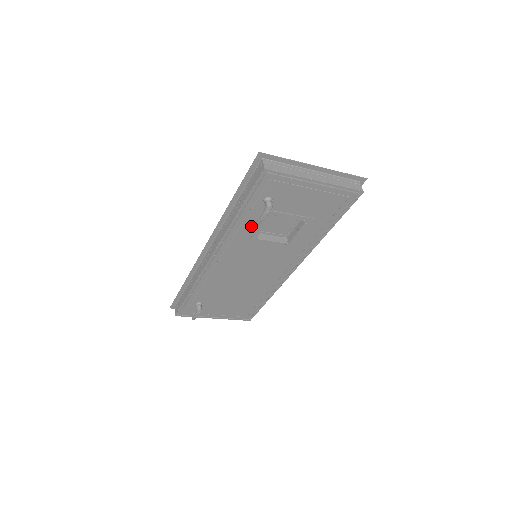
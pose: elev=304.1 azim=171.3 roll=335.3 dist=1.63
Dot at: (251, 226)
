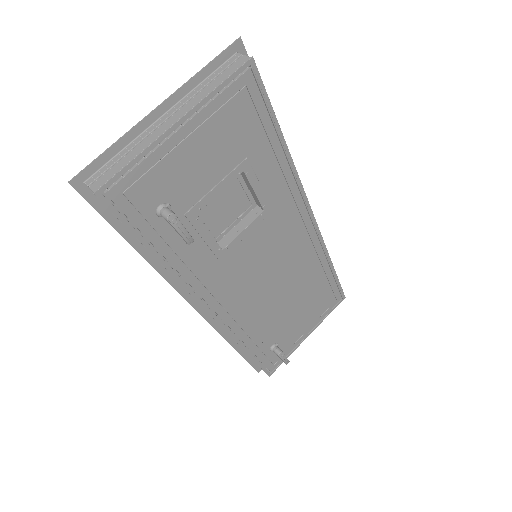
Dot at: (195, 249)
